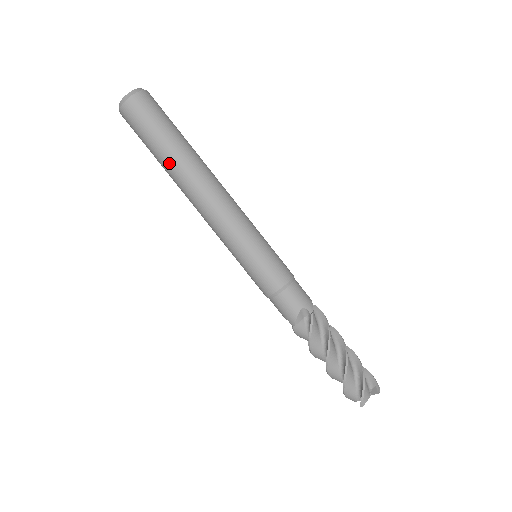
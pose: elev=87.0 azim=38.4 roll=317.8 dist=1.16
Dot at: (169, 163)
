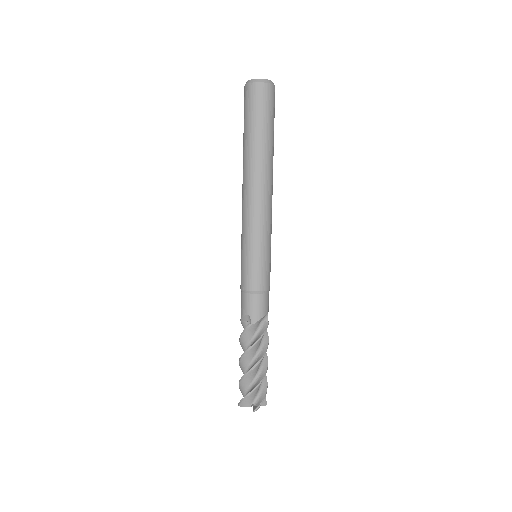
Dot at: (244, 149)
